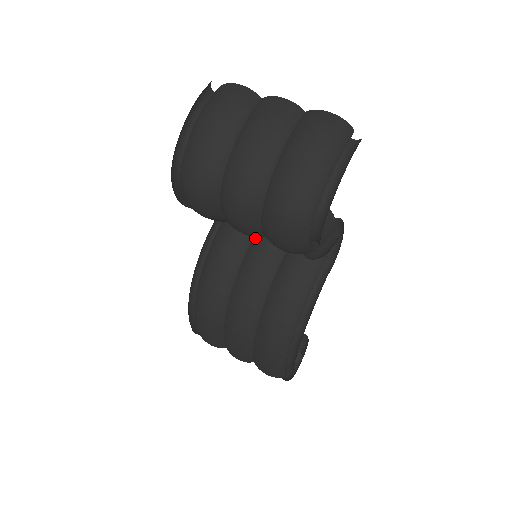
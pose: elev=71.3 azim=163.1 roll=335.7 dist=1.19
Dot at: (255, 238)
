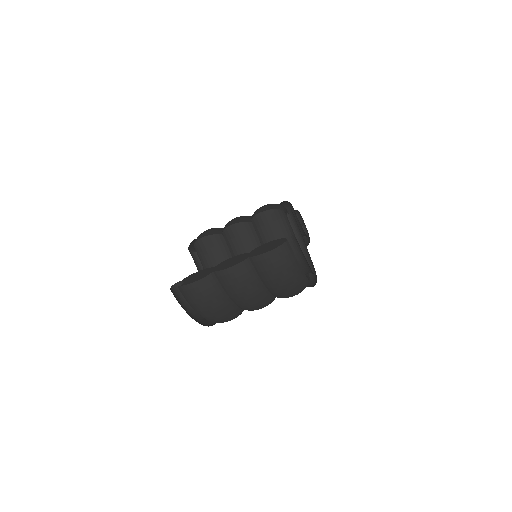
Dot at: occluded
